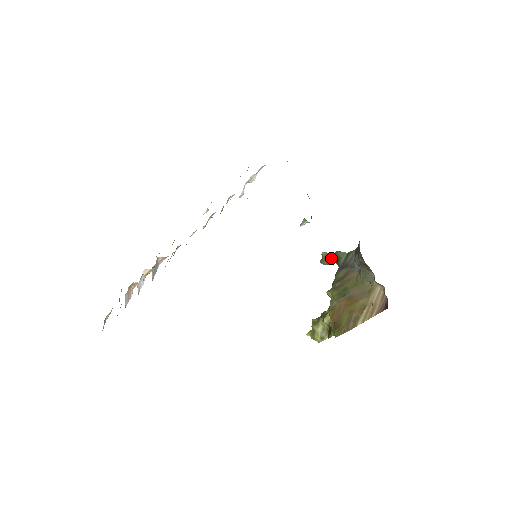
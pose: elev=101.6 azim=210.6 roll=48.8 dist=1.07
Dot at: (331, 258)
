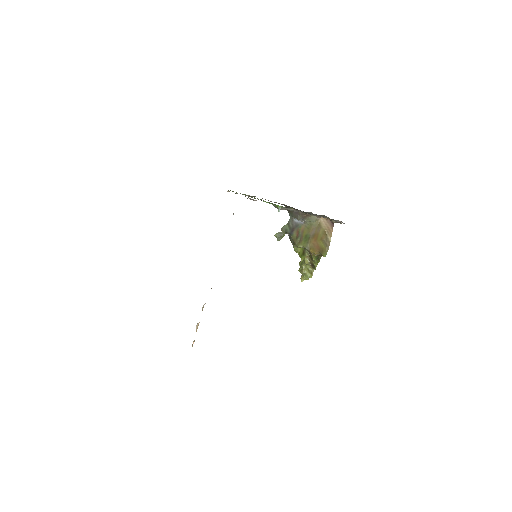
Dot at: (281, 234)
